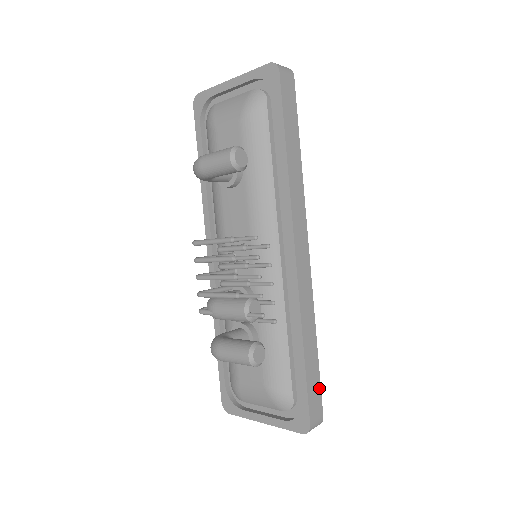
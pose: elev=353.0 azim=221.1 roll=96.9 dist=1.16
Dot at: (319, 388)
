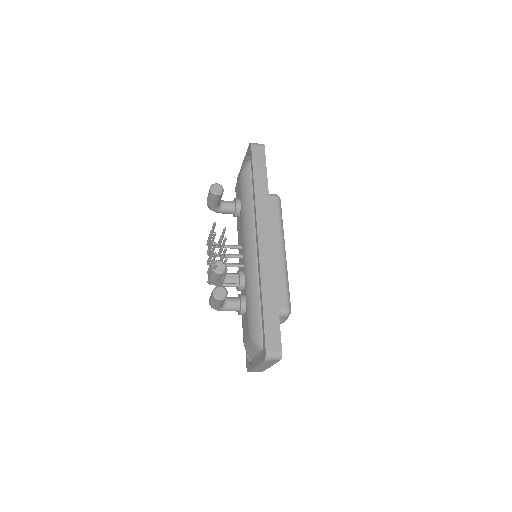
Dot at: (278, 329)
